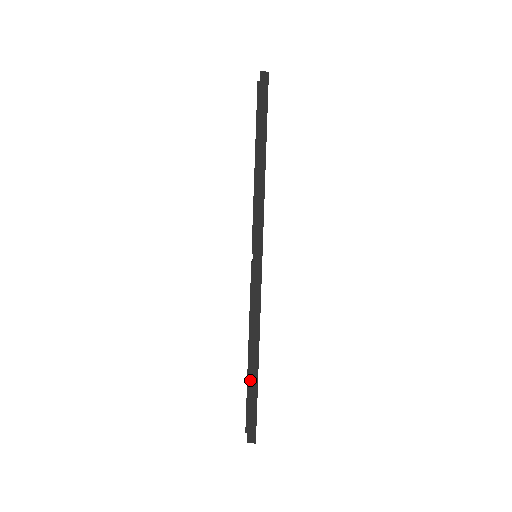
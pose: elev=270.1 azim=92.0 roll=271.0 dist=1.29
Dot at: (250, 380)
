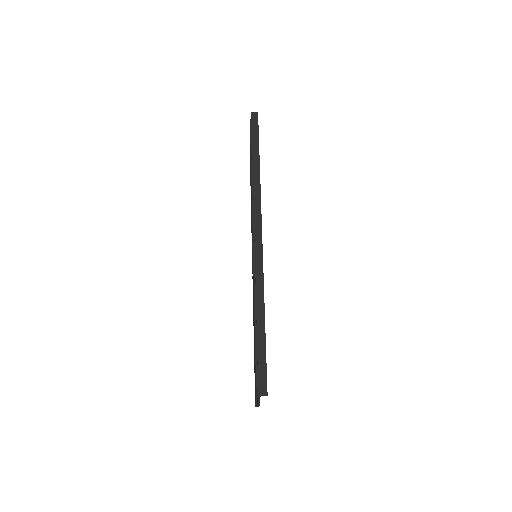
Dot at: (258, 332)
